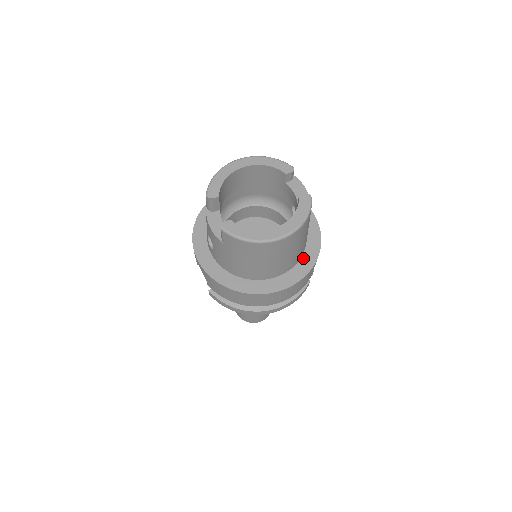
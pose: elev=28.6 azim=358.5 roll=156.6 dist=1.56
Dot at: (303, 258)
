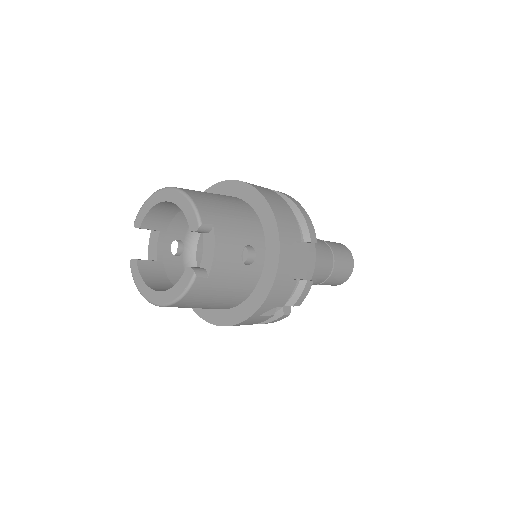
Dot at: (243, 304)
